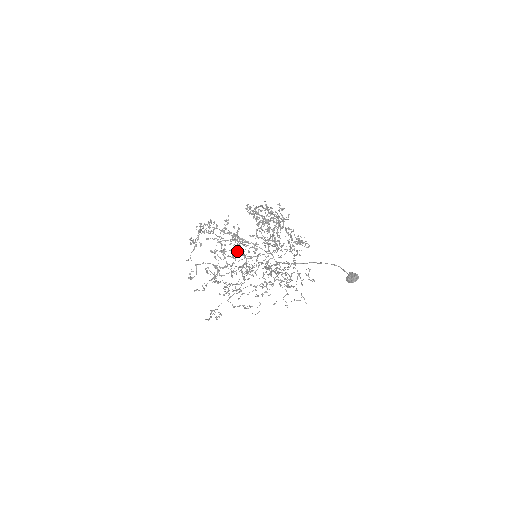
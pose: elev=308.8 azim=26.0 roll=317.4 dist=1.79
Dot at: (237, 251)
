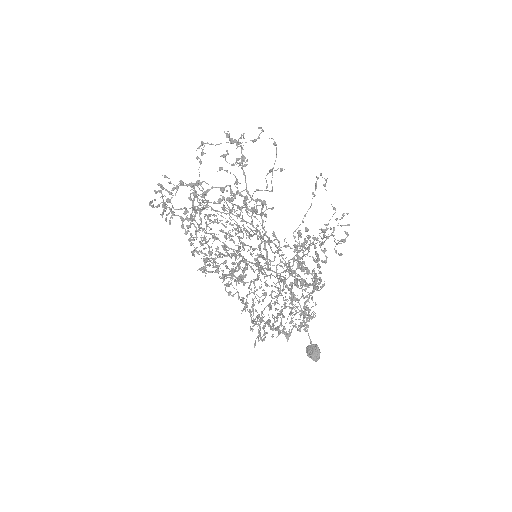
Dot at: (235, 263)
